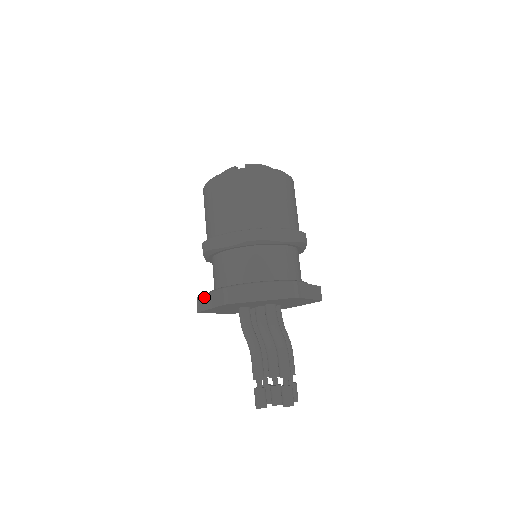
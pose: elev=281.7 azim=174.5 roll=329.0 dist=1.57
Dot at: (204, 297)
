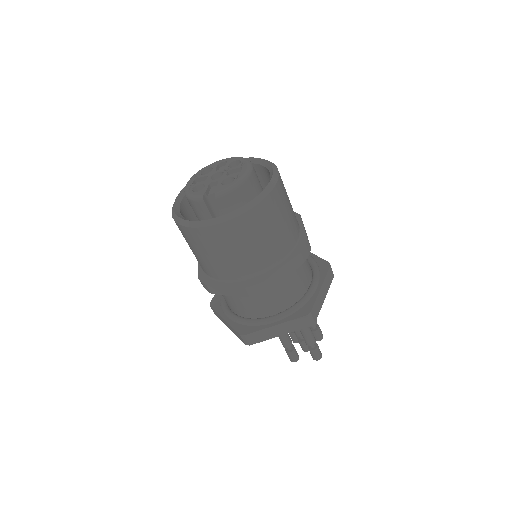
Dot at: (219, 316)
